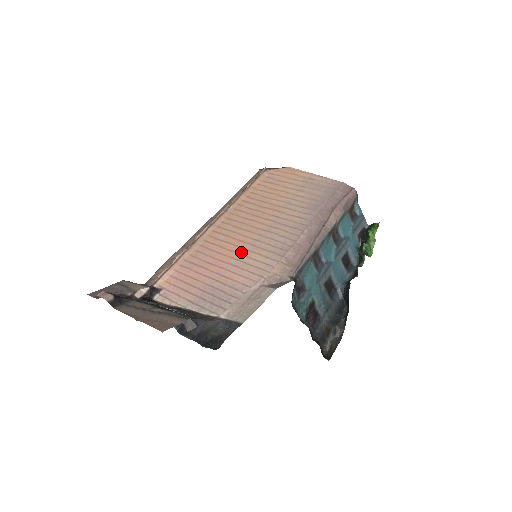
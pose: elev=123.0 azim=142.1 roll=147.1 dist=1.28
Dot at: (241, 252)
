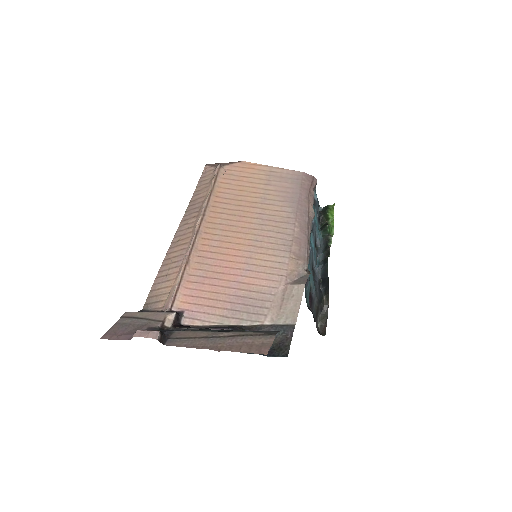
Dot at: (246, 255)
